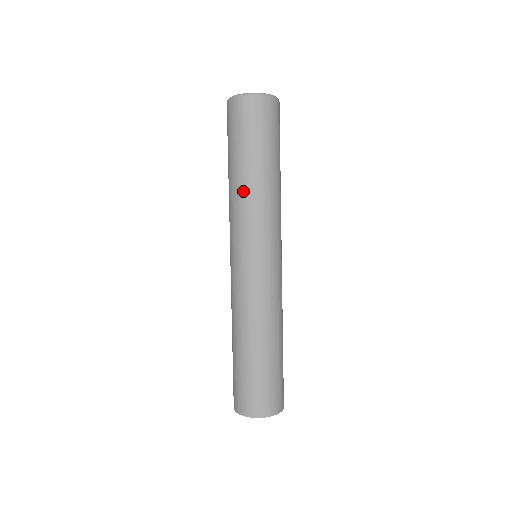
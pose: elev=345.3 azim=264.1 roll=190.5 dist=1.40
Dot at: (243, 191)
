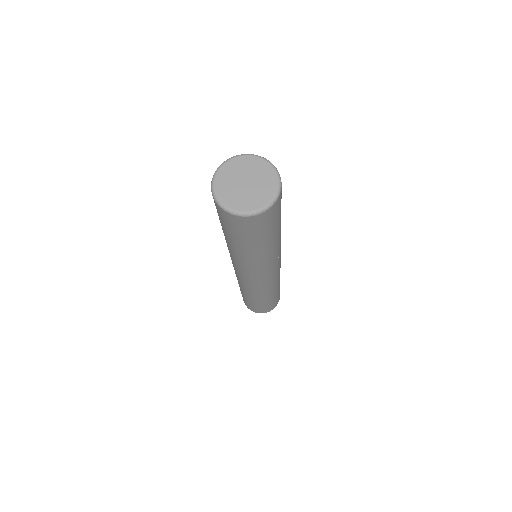
Dot at: (257, 259)
